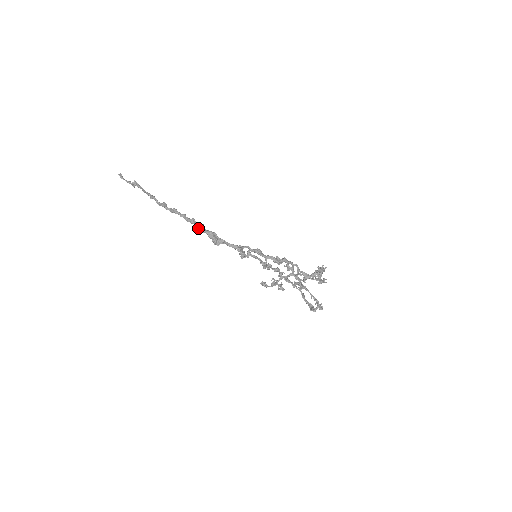
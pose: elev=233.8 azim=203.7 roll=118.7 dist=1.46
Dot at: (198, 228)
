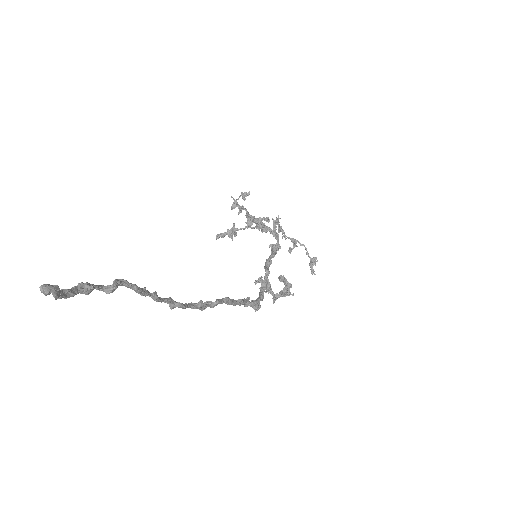
Dot at: occluded
